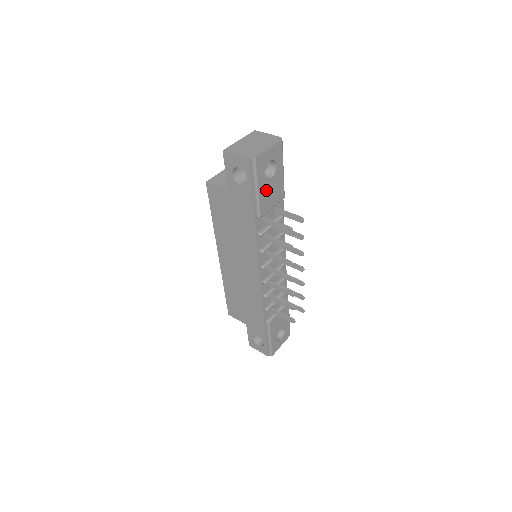
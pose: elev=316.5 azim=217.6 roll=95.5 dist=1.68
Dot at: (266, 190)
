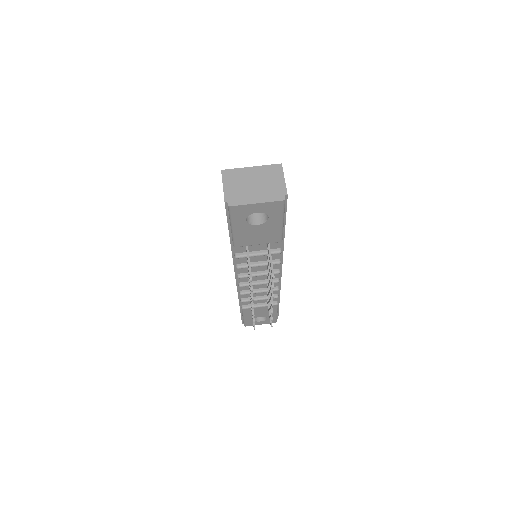
Dot at: (248, 231)
